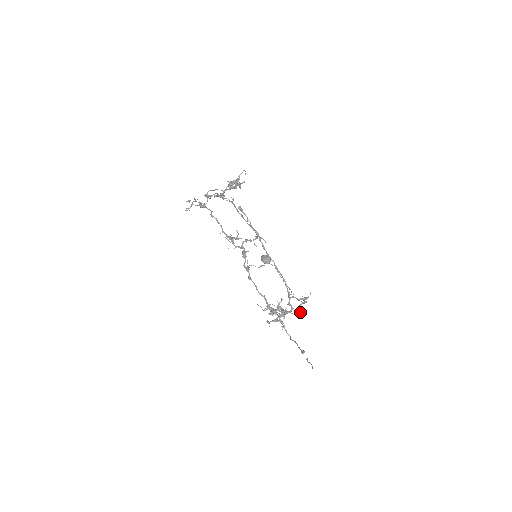
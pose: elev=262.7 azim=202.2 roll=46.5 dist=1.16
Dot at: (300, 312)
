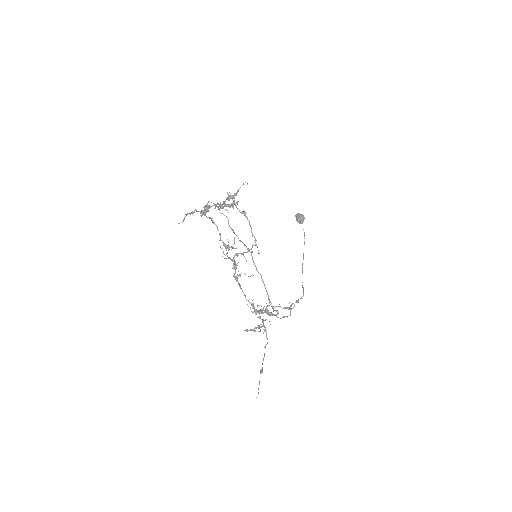
Dot at: (290, 311)
